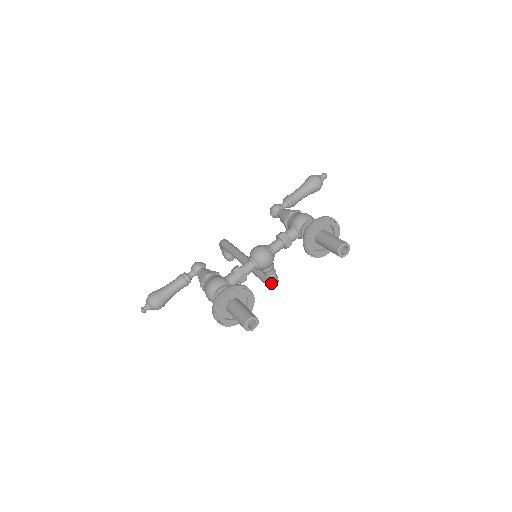
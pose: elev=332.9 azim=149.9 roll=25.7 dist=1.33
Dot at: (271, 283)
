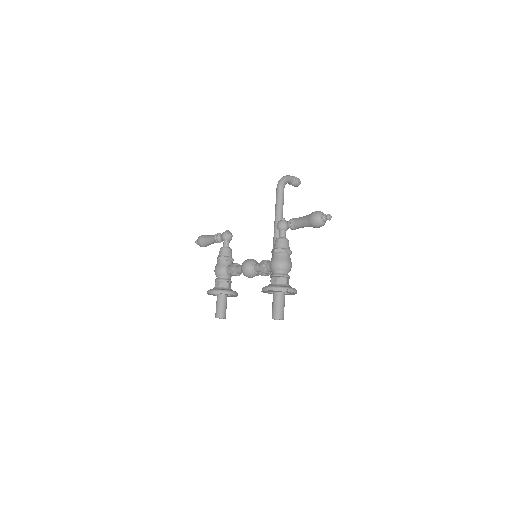
Dot at: occluded
